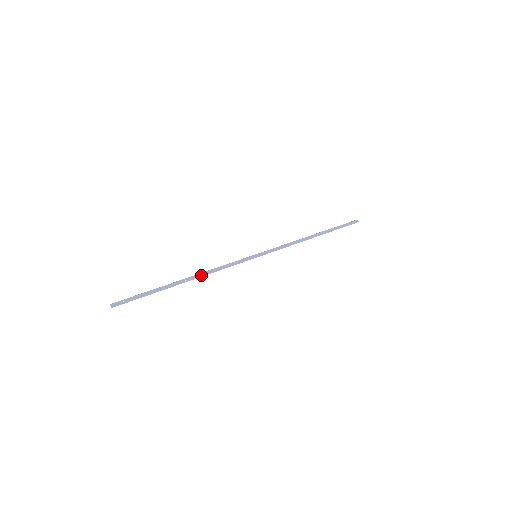
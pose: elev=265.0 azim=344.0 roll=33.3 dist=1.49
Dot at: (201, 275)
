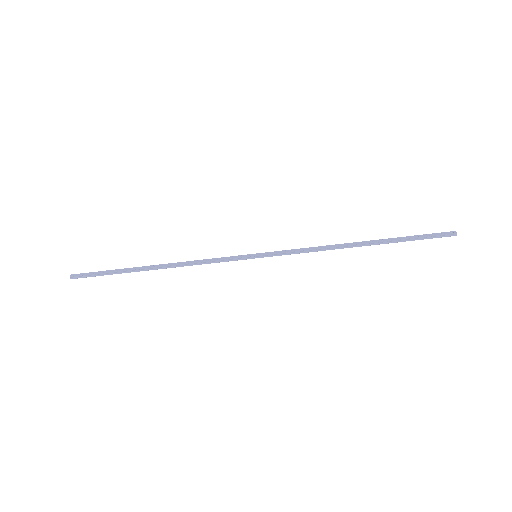
Dot at: (175, 264)
